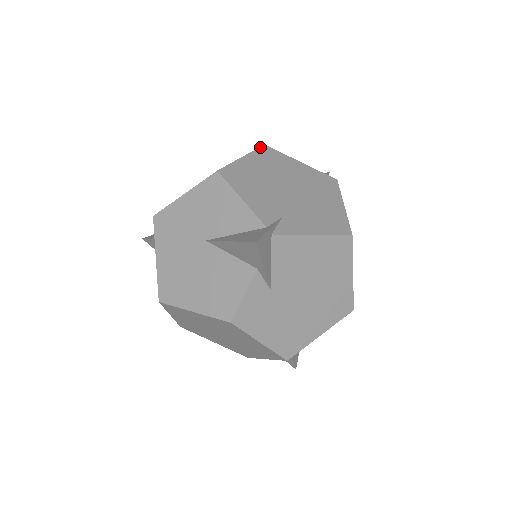
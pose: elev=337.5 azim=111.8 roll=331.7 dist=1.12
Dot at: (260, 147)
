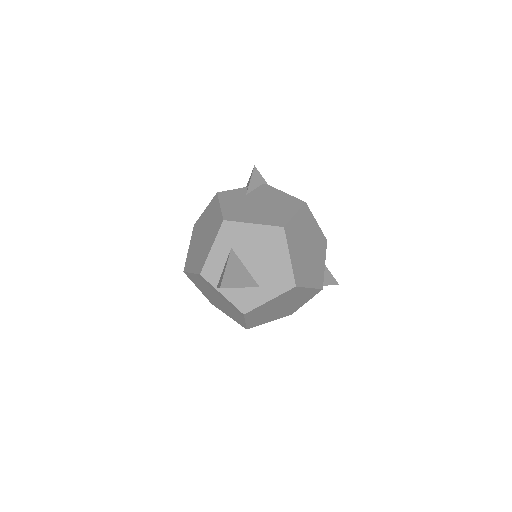
Dot at: occluded
